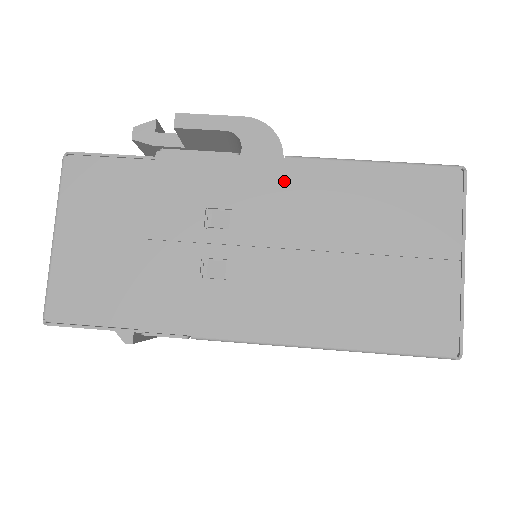
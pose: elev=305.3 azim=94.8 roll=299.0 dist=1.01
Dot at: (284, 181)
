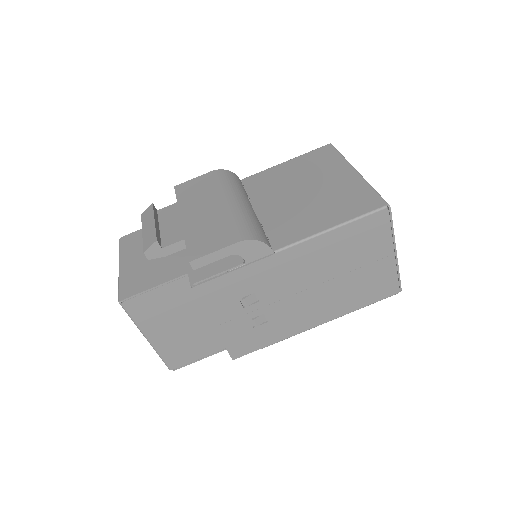
Dot at: (280, 265)
